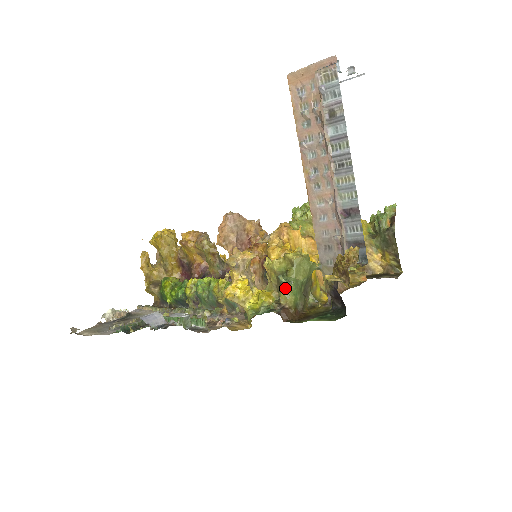
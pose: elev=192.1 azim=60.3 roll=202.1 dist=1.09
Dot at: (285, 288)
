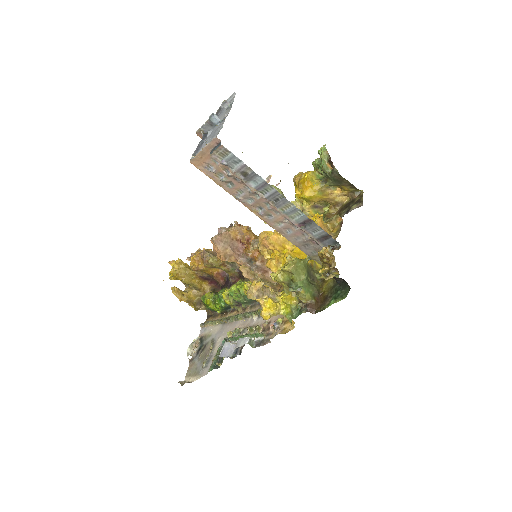
Dot at: (299, 293)
